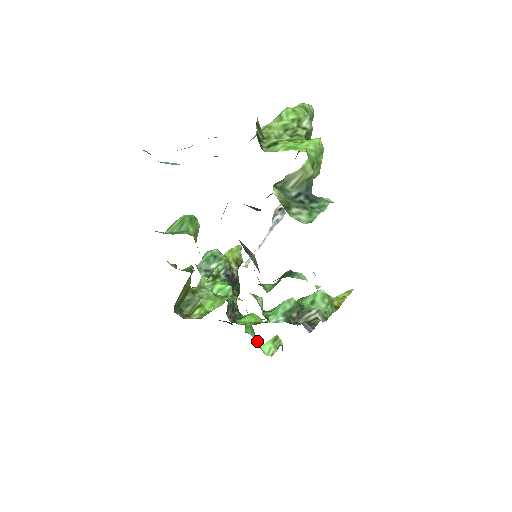
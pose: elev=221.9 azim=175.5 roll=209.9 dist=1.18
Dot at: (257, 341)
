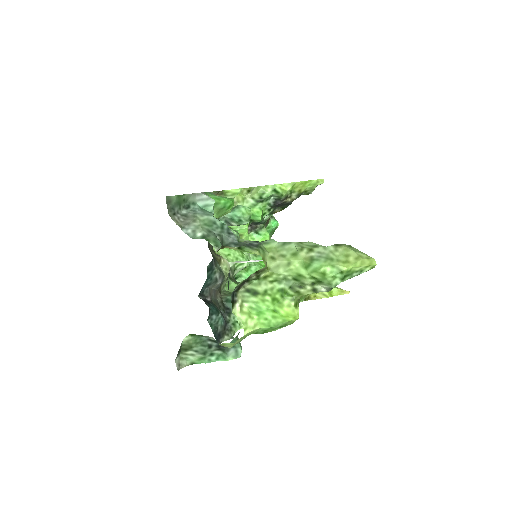
Dot at: occluded
